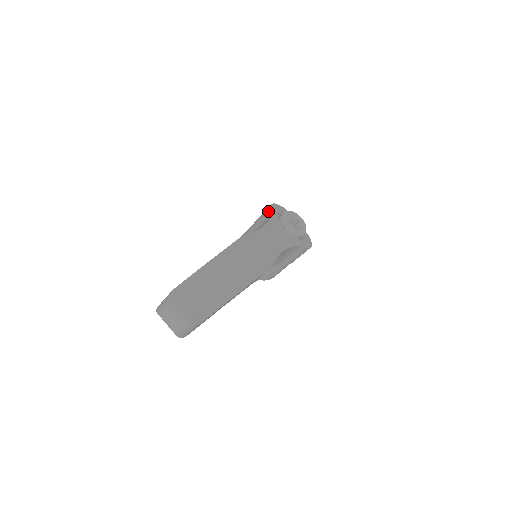
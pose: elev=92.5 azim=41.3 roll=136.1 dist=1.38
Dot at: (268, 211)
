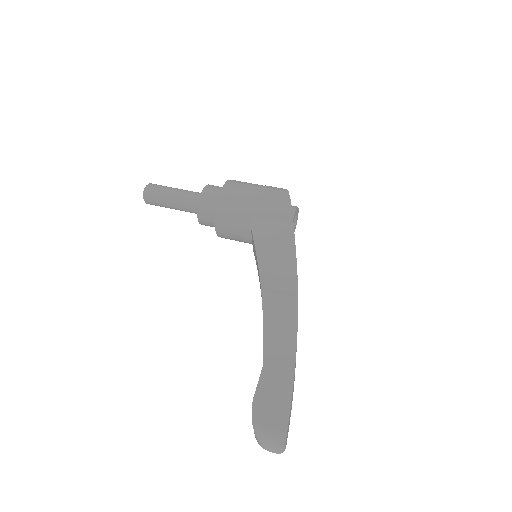
Dot at: (289, 217)
